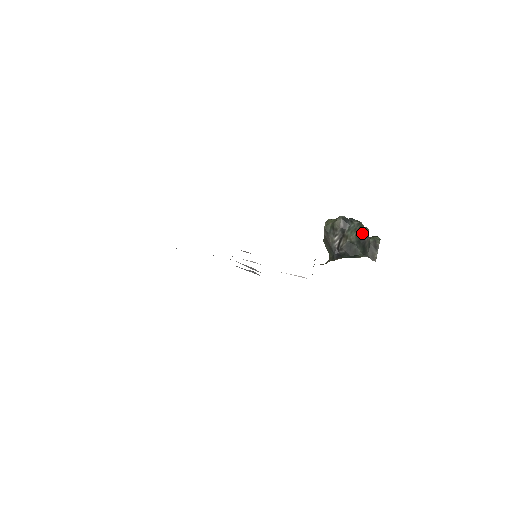
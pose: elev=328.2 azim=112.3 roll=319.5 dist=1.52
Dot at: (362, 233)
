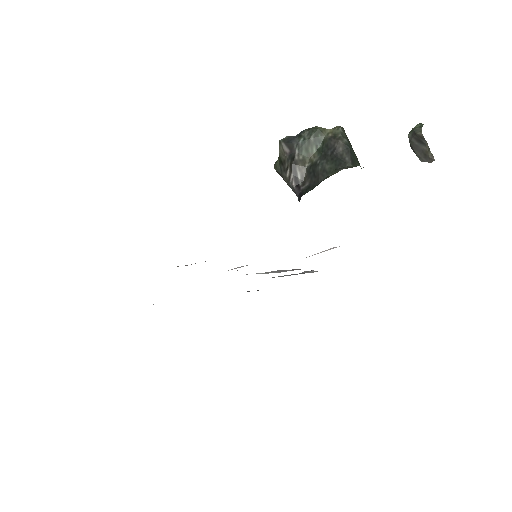
Dot at: (325, 140)
